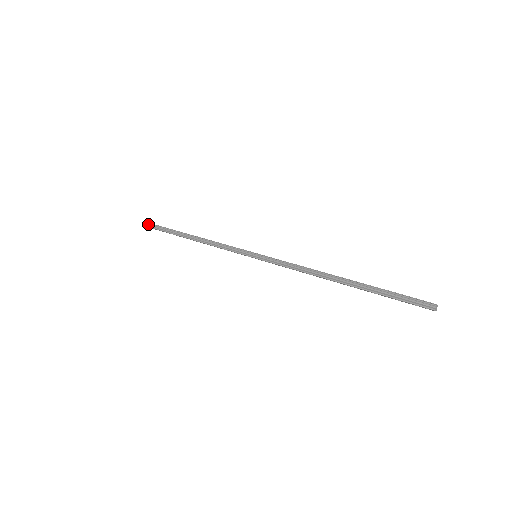
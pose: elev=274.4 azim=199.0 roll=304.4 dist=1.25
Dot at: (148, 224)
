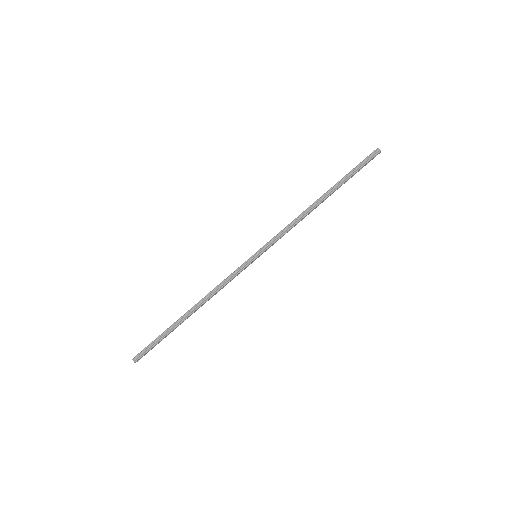
Dot at: (140, 354)
